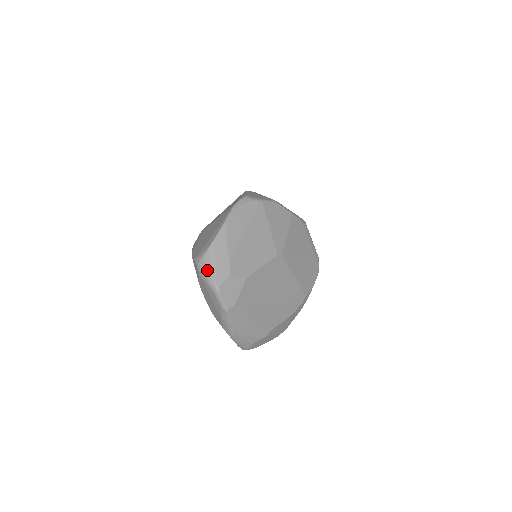
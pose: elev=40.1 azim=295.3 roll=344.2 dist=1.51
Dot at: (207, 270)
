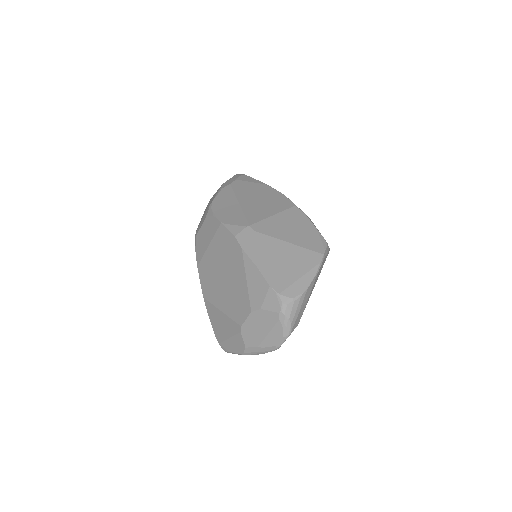
Dot at: (291, 316)
